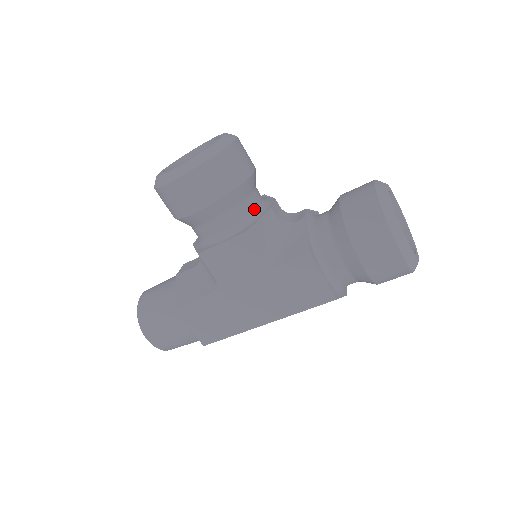
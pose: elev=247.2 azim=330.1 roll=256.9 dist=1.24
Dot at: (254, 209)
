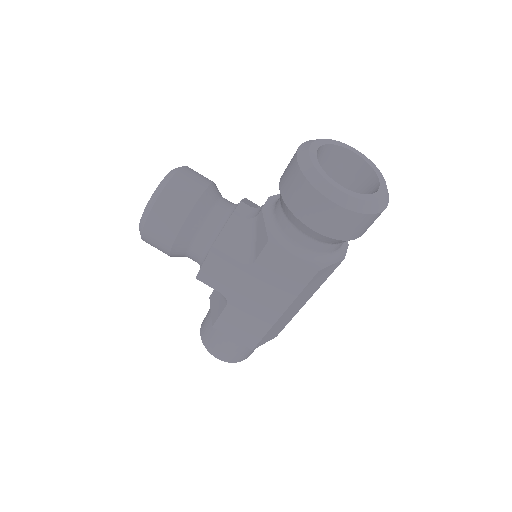
Dot at: (219, 221)
